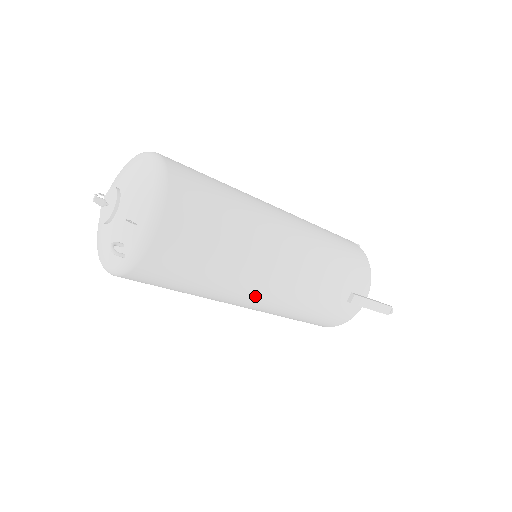
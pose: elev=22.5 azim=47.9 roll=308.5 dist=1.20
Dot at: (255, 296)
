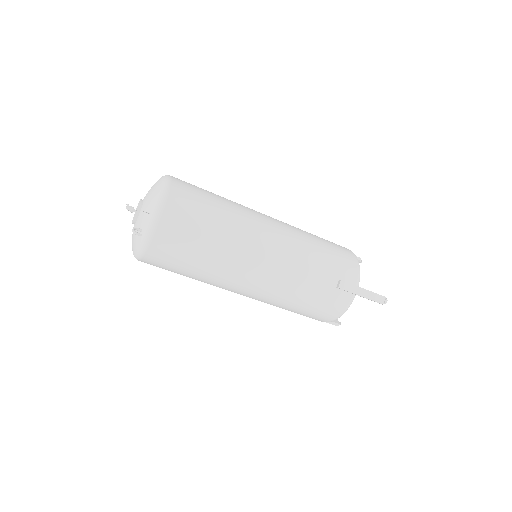
Dot at: (249, 276)
